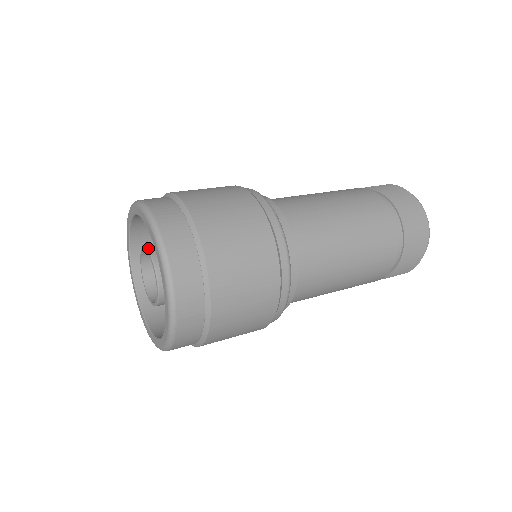
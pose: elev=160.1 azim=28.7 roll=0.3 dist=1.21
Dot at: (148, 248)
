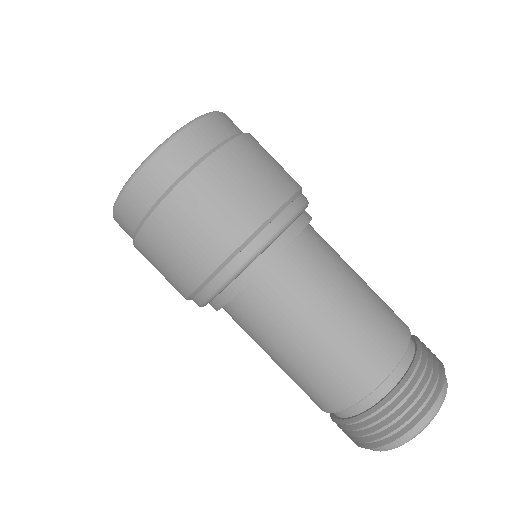
Dot at: occluded
